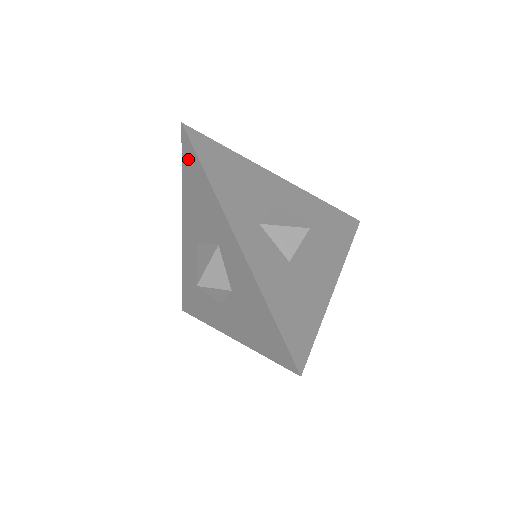
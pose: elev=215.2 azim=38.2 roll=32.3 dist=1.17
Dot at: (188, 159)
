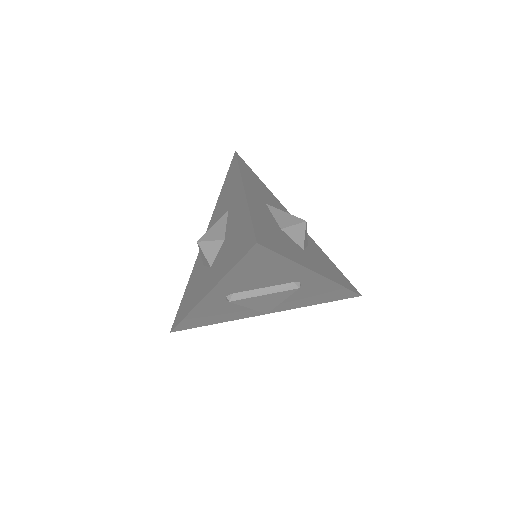
Dot at: (230, 171)
